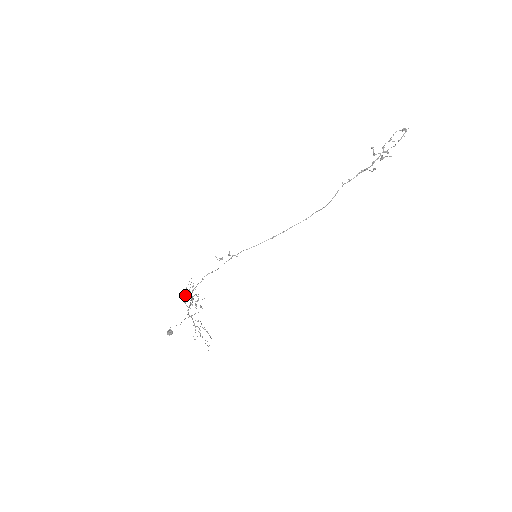
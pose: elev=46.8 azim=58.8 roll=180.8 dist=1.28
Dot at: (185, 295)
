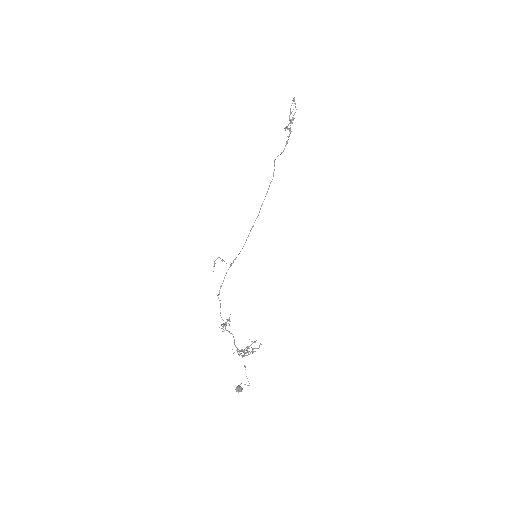
Dot at: (237, 352)
